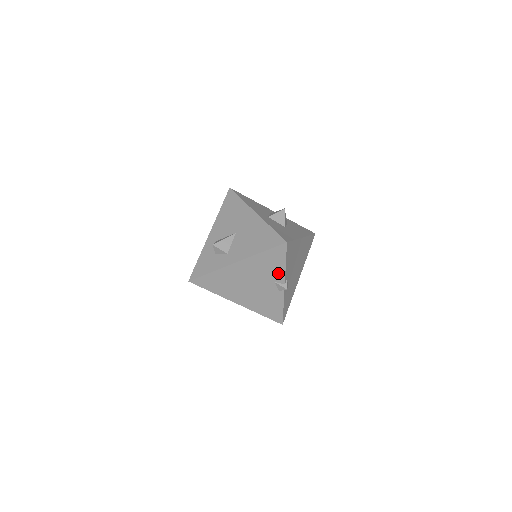
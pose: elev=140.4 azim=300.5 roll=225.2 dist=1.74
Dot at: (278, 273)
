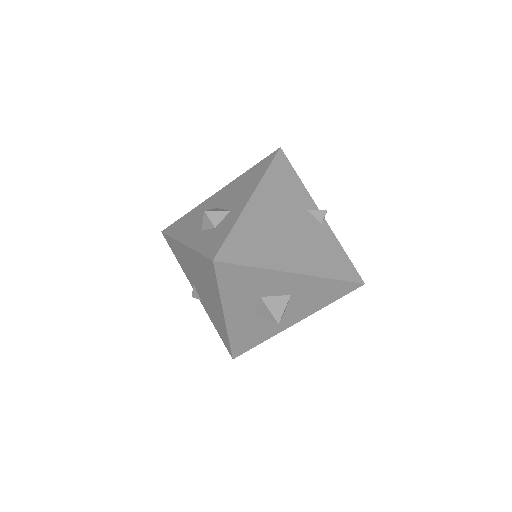
Dot at: (302, 195)
